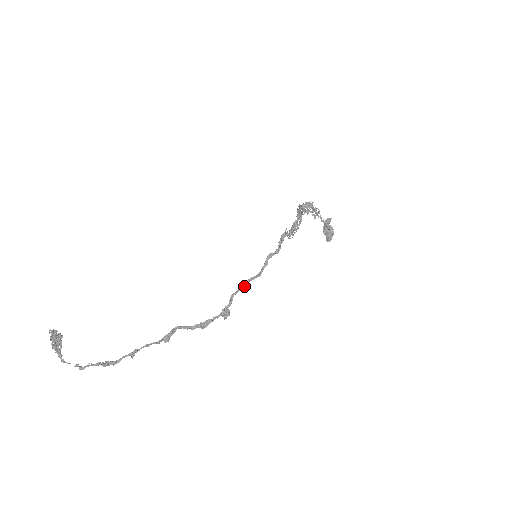
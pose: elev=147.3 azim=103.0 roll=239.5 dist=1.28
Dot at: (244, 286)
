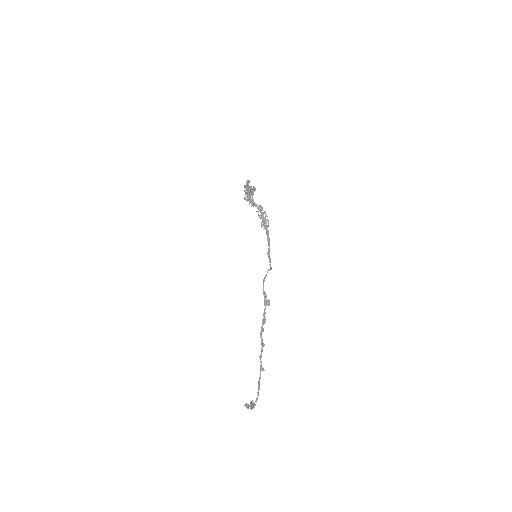
Dot at: (264, 280)
